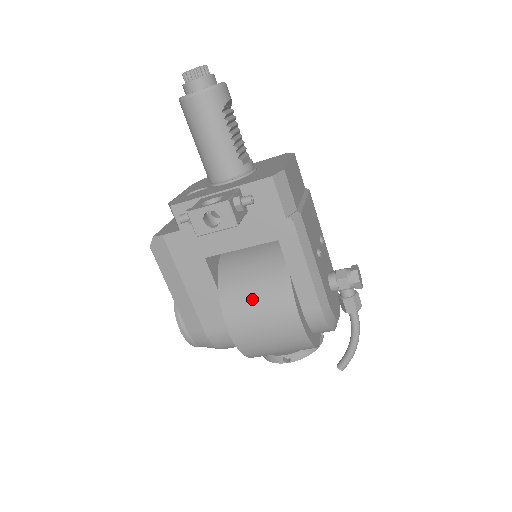
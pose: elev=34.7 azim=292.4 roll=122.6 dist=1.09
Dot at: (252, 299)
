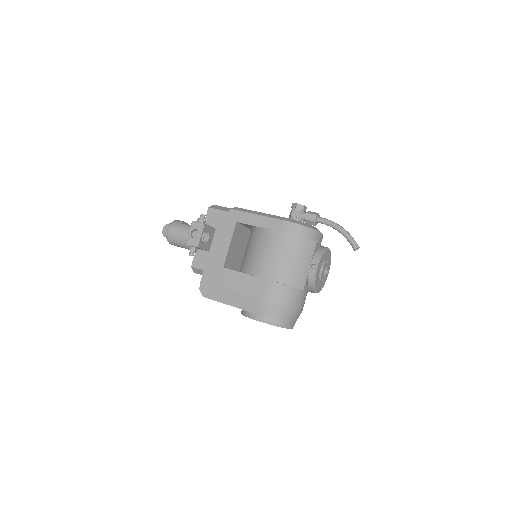
Dot at: (255, 253)
